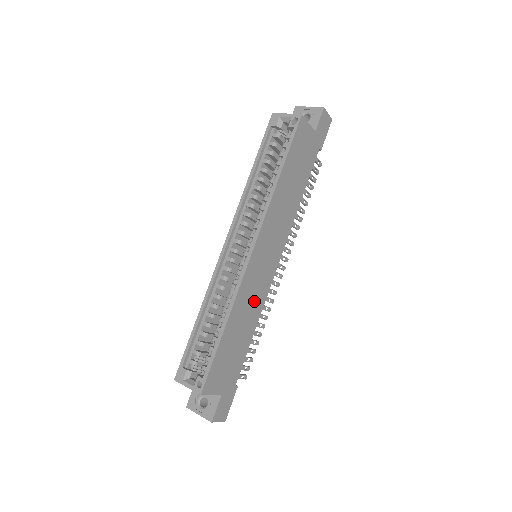
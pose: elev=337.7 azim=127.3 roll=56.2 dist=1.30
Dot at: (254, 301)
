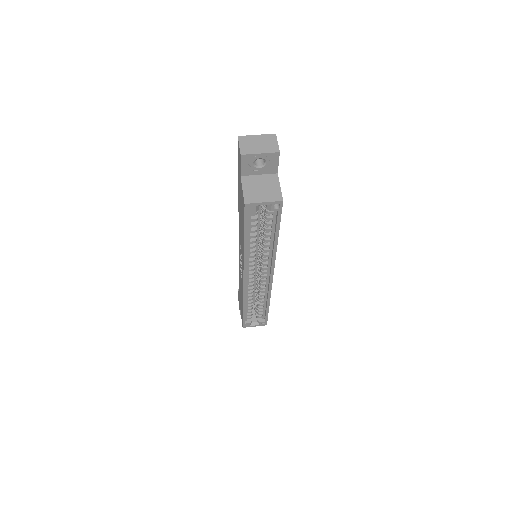
Dot at: occluded
